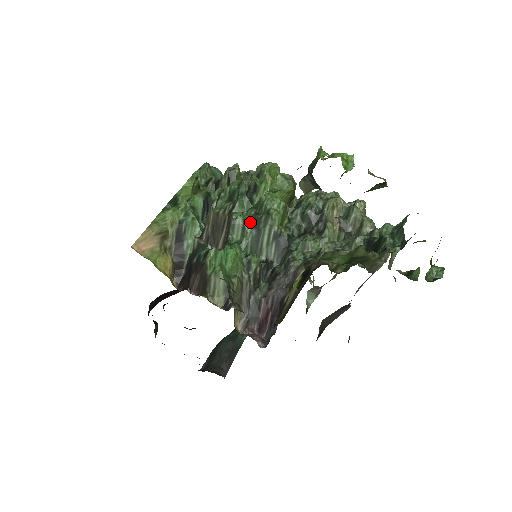
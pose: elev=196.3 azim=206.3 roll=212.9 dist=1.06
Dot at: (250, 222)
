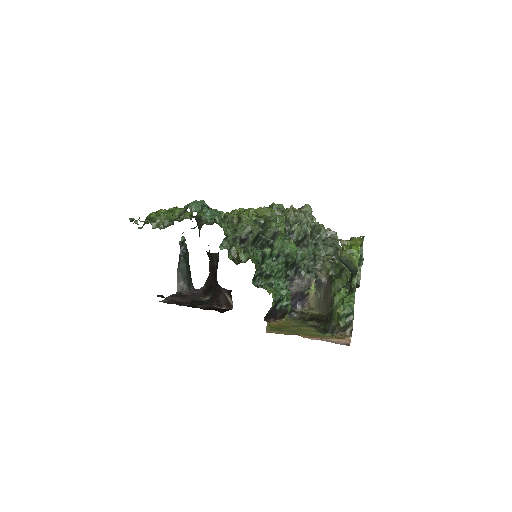
Dot at: (283, 266)
